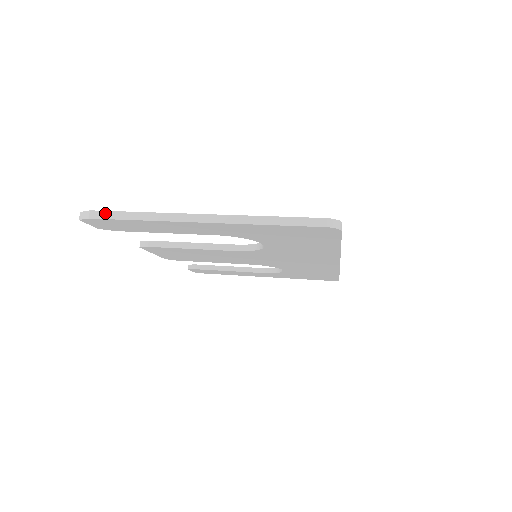
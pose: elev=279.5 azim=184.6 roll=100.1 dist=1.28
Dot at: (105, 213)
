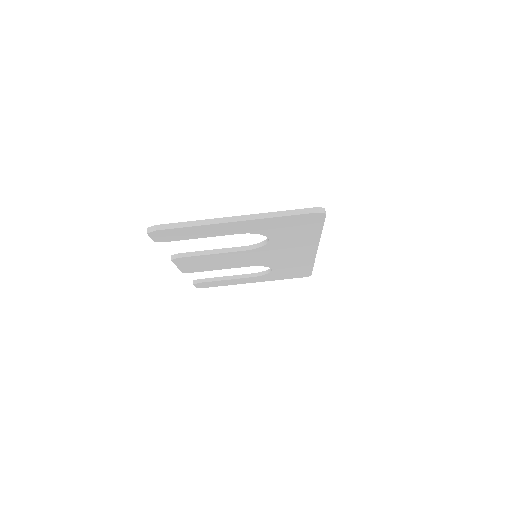
Dot at: (167, 225)
